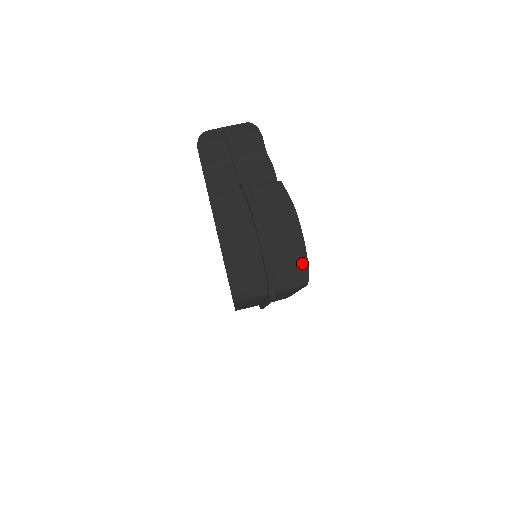
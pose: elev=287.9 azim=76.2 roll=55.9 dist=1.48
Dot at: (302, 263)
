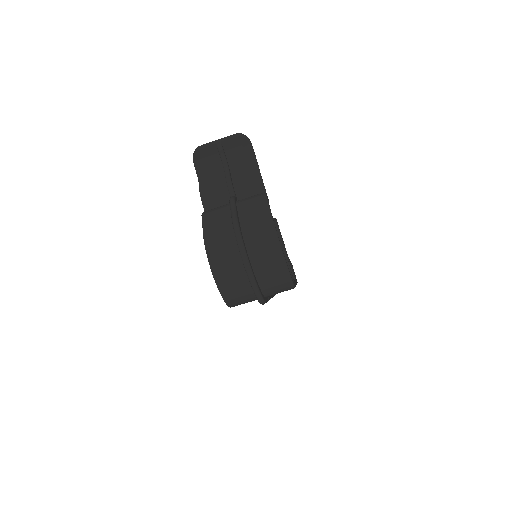
Dot at: (284, 273)
